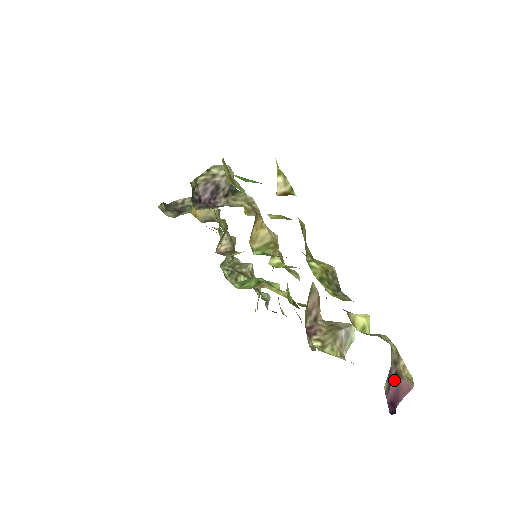
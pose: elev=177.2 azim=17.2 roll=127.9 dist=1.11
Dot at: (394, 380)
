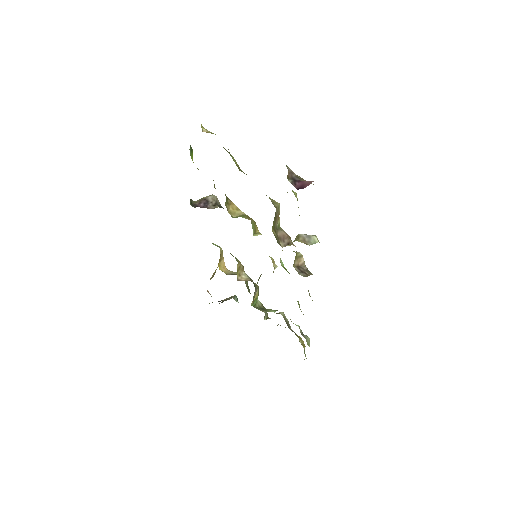
Dot at: (299, 182)
